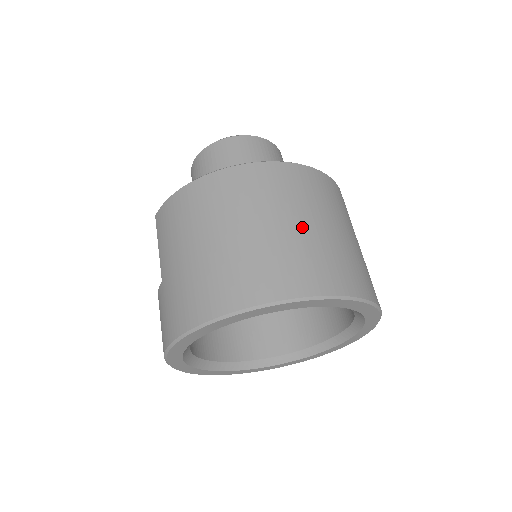
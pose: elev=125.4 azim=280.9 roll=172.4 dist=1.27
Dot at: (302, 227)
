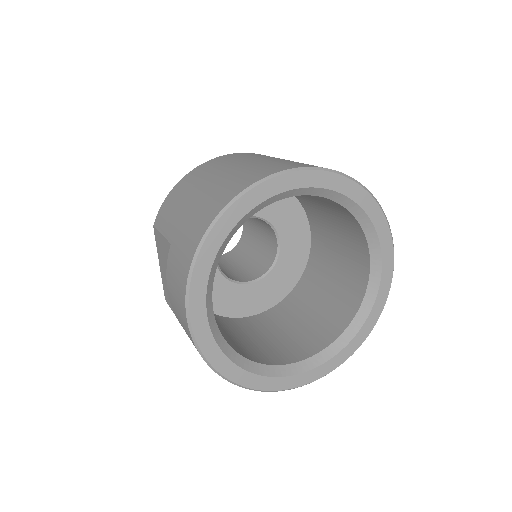
Dot at: occluded
